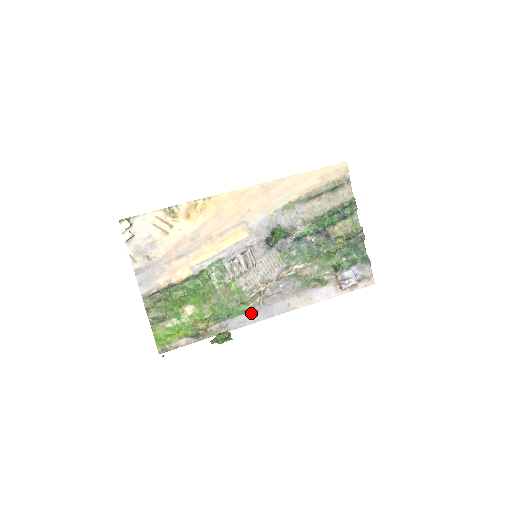
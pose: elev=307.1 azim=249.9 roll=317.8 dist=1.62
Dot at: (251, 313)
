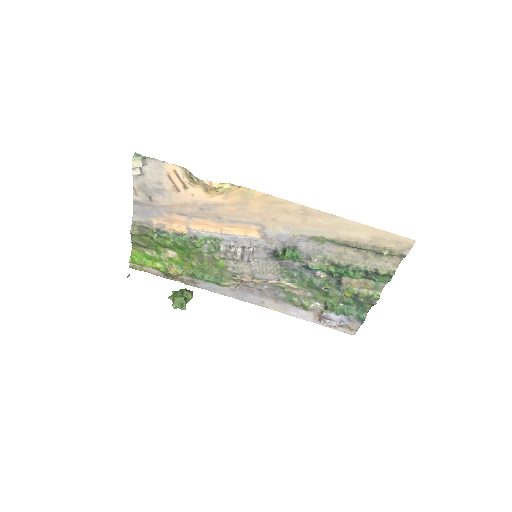
Dot at: (225, 288)
